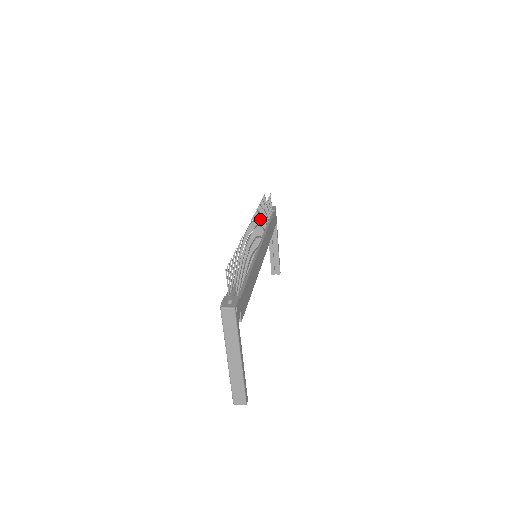
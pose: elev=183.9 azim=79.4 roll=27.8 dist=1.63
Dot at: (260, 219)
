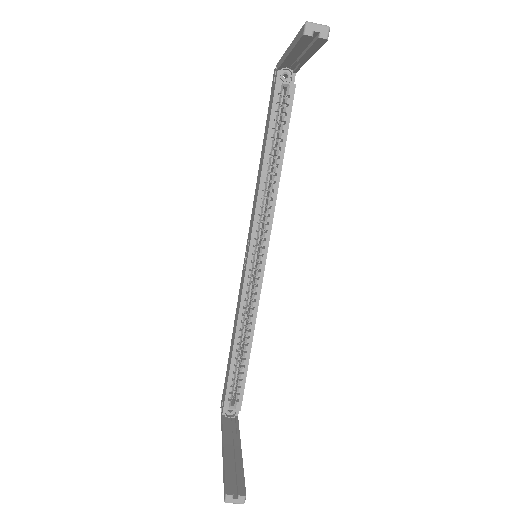
Dot at: occluded
